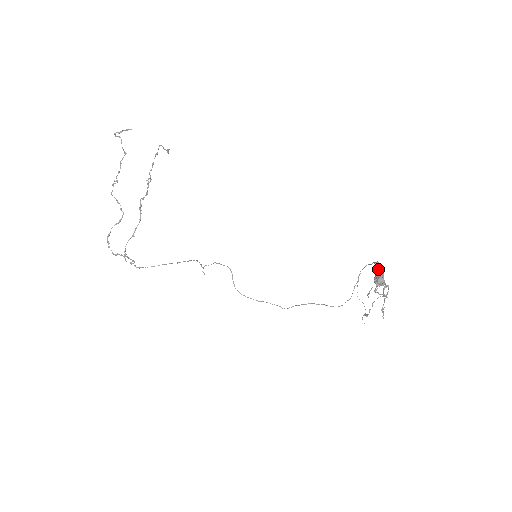
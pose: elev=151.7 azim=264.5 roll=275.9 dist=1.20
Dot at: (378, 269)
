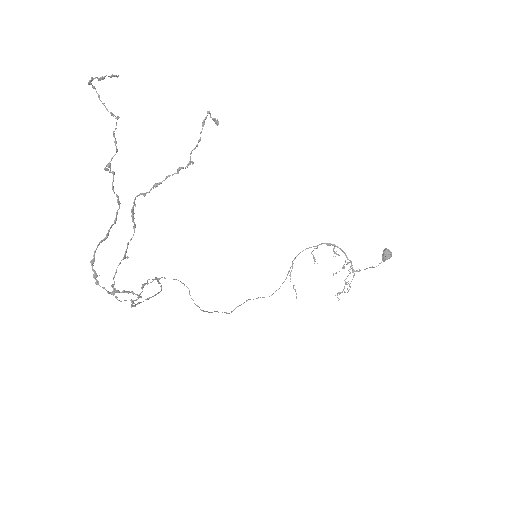
Dot at: occluded
